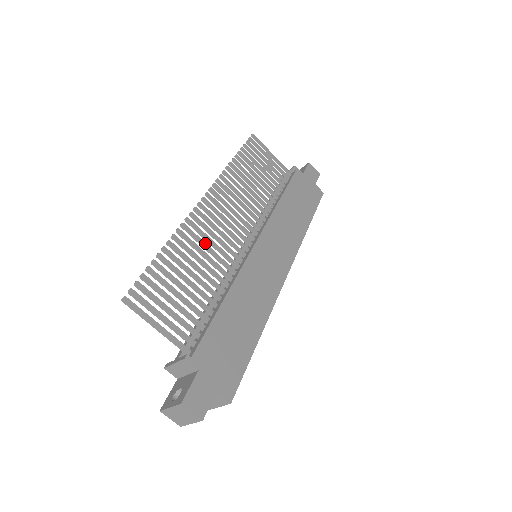
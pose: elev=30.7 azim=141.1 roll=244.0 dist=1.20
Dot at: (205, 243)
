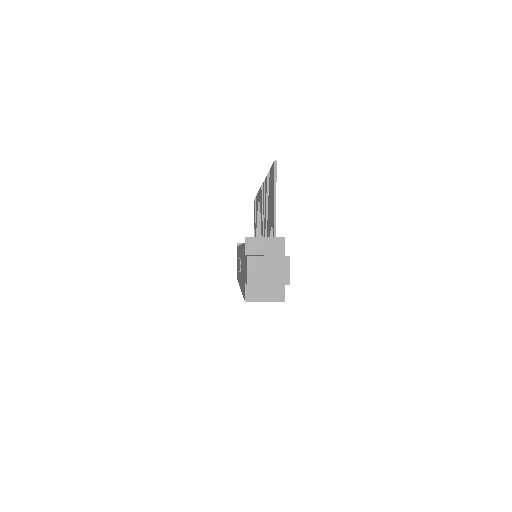
Dot at: occluded
